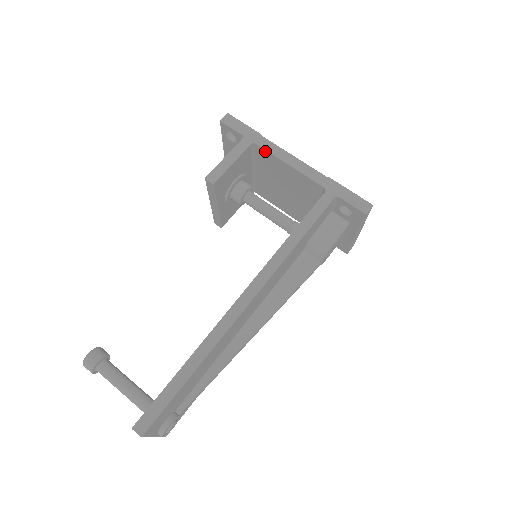
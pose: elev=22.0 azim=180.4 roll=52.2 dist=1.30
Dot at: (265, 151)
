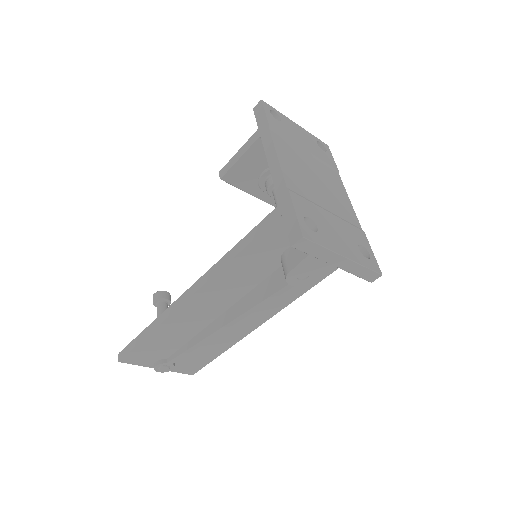
Dot at: (265, 147)
